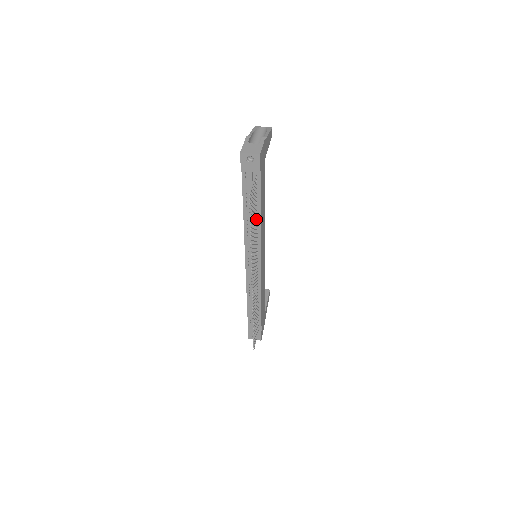
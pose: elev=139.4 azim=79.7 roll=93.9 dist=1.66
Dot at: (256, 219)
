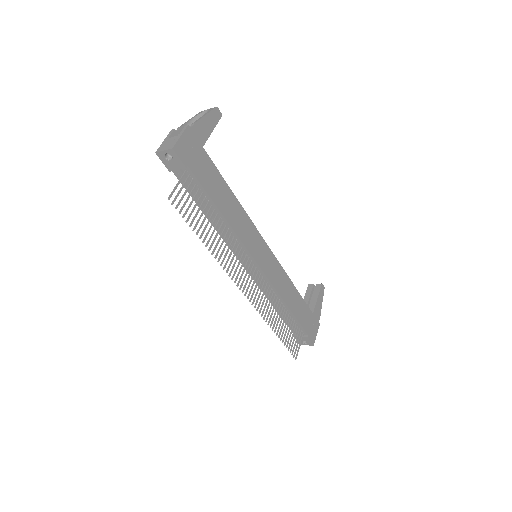
Dot at: (219, 219)
